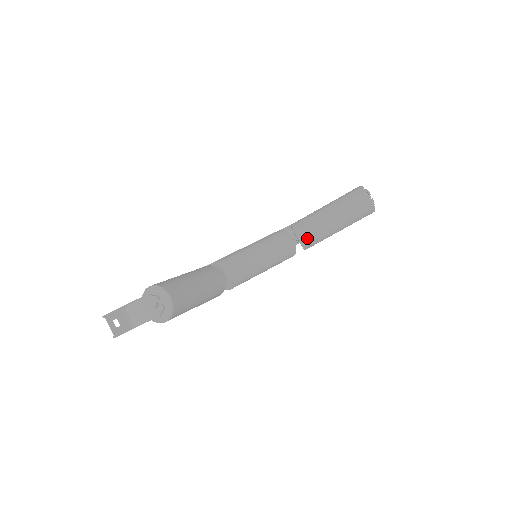
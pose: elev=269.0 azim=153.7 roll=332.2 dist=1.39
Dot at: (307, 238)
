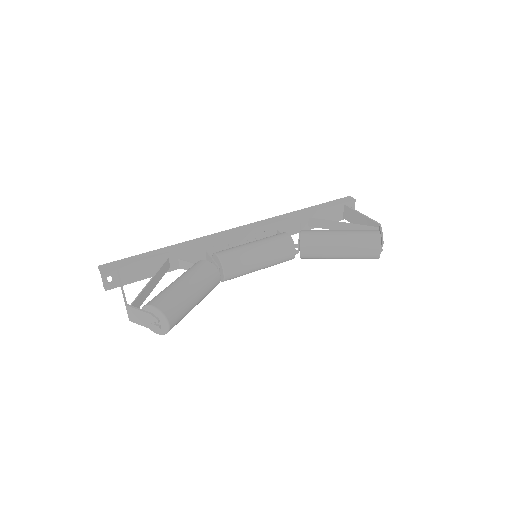
Dot at: (308, 255)
